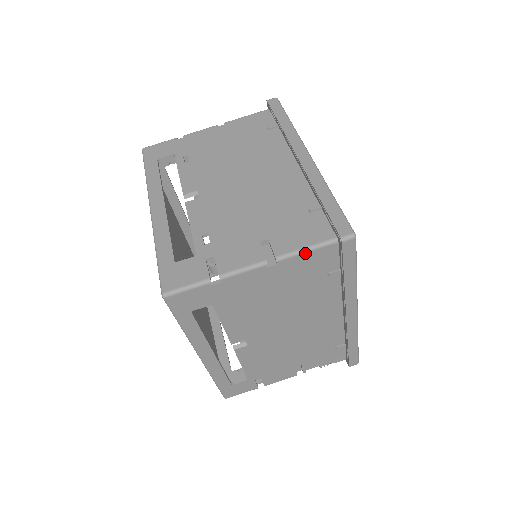
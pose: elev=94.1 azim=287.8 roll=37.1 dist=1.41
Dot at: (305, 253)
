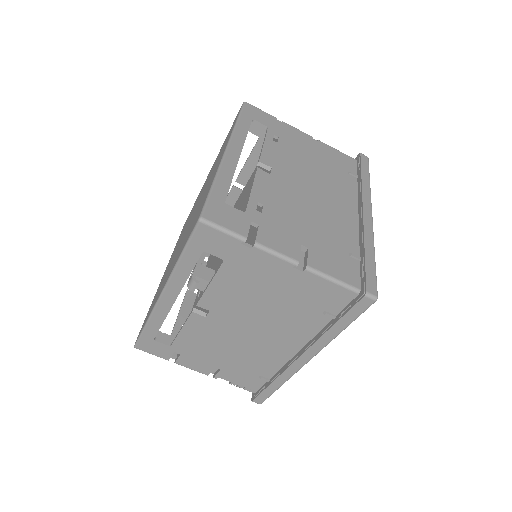
Dot at: (330, 281)
